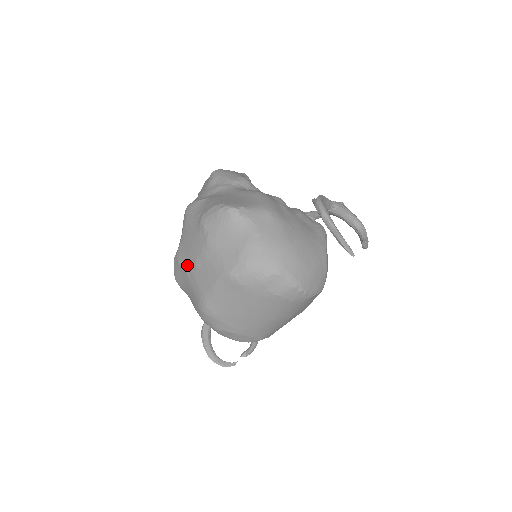
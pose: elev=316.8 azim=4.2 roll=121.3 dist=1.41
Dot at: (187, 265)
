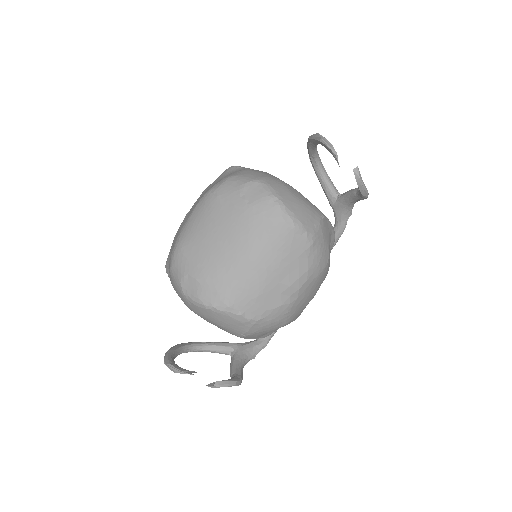
Dot at: occluded
